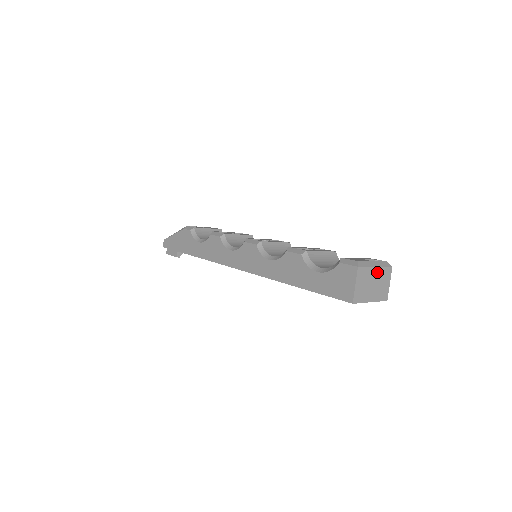
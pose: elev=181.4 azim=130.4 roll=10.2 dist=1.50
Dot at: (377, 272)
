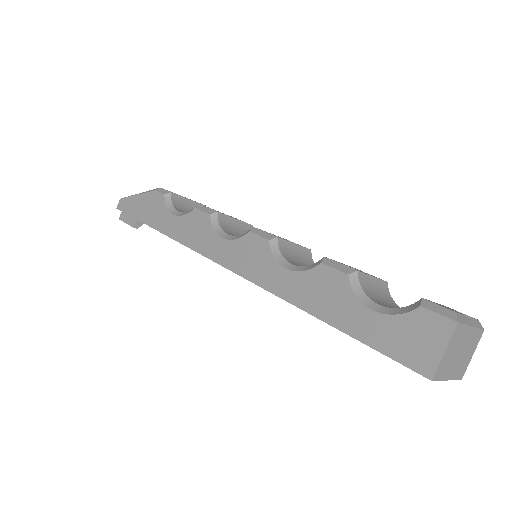
Dot at: (470, 335)
